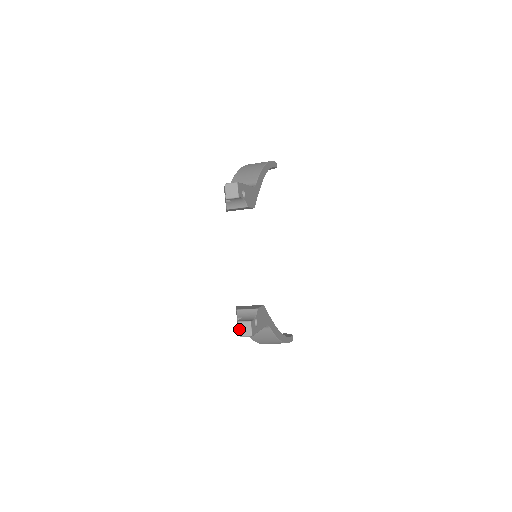
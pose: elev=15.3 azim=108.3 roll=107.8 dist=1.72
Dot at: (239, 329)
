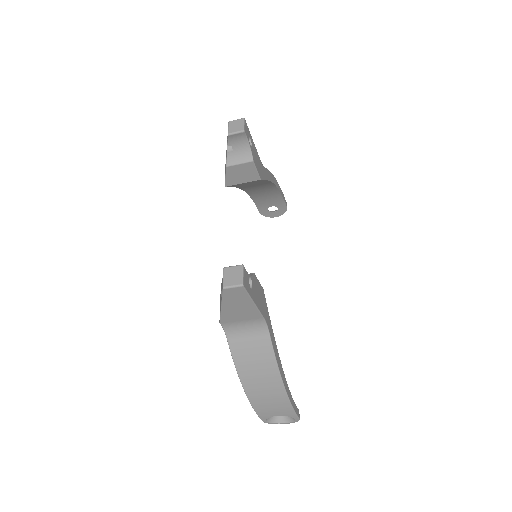
Dot at: (223, 277)
